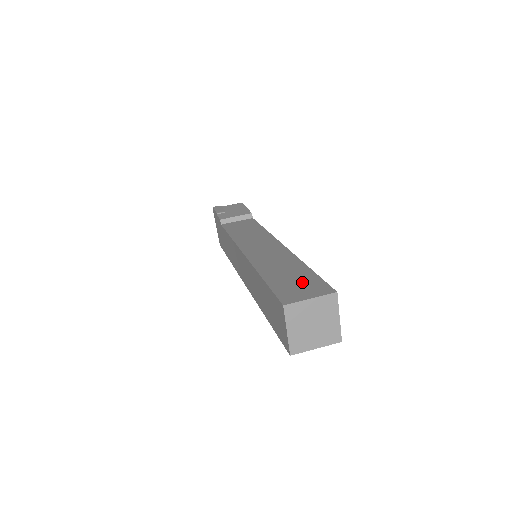
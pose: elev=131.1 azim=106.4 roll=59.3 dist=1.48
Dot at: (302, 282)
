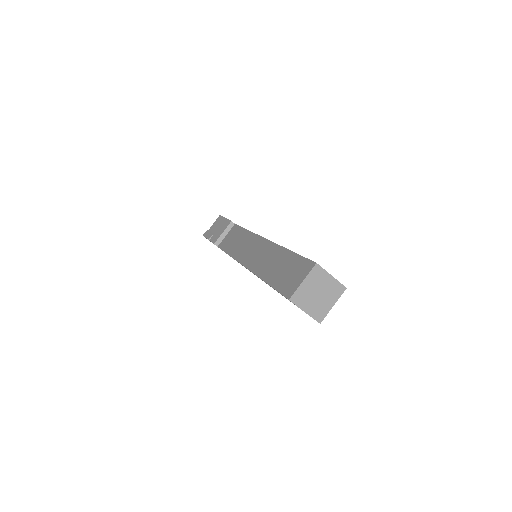
Dot at: (292, 269)
